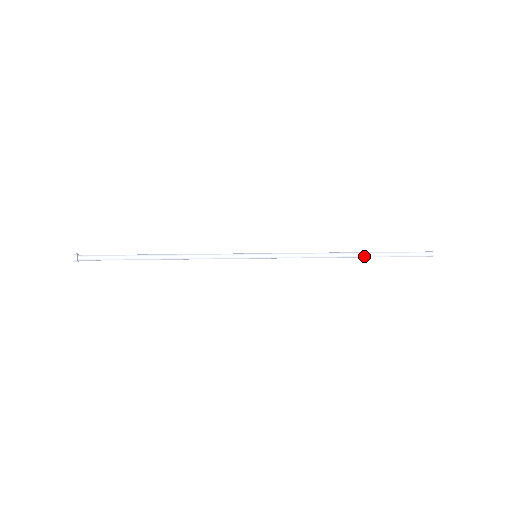
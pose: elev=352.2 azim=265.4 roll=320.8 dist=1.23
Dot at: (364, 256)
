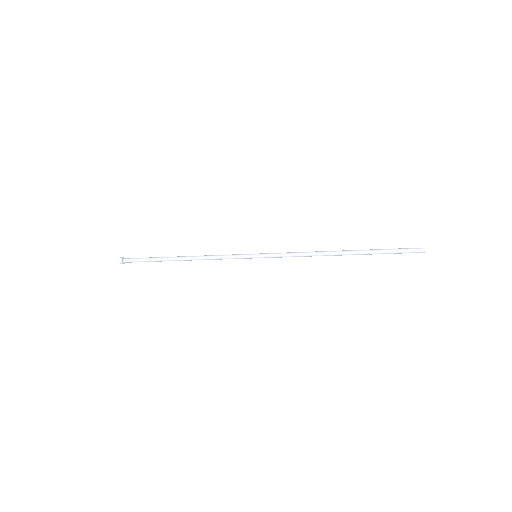
Dot at: (353, 254)
